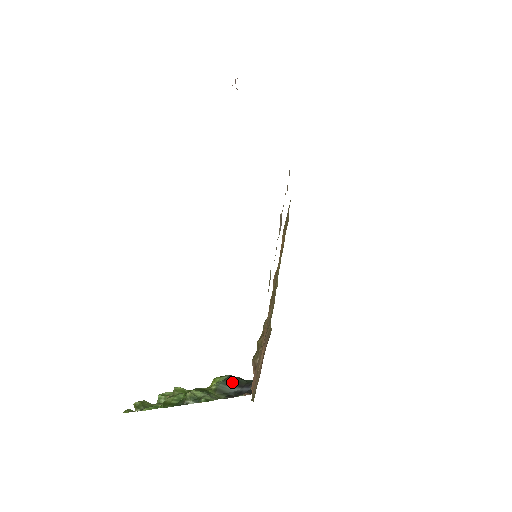
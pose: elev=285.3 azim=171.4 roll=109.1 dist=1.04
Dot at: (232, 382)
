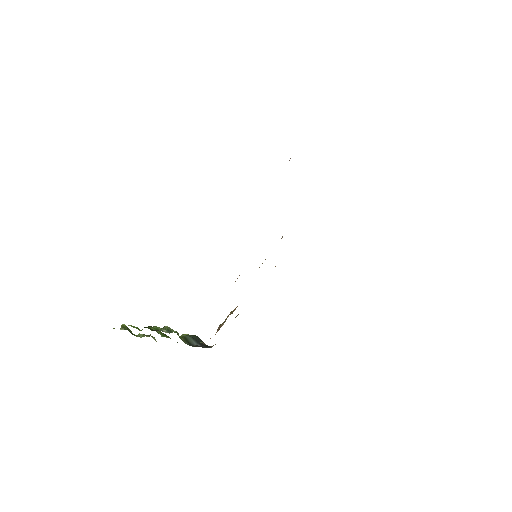
Dot at: (197, 339)
